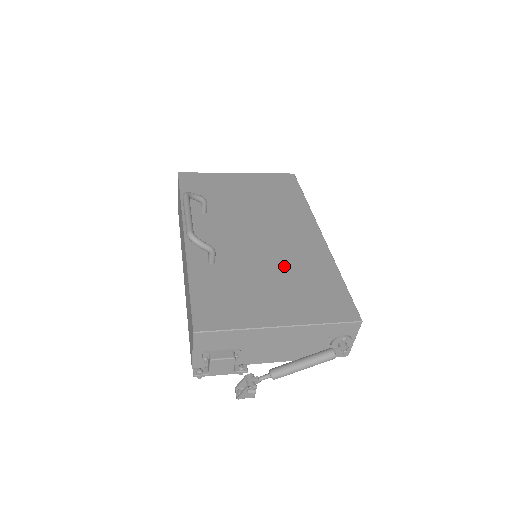
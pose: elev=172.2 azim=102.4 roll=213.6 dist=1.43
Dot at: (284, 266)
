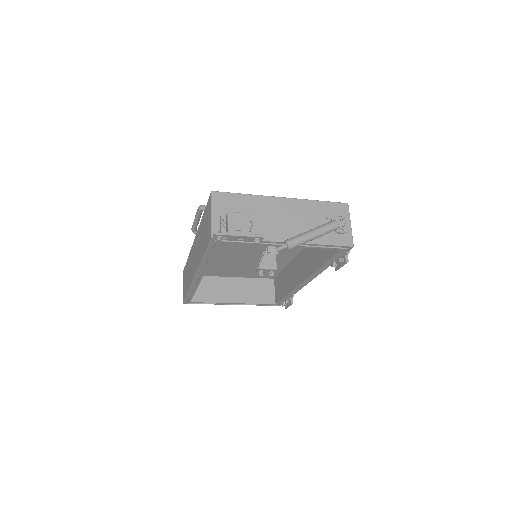
Dot at: occluded
